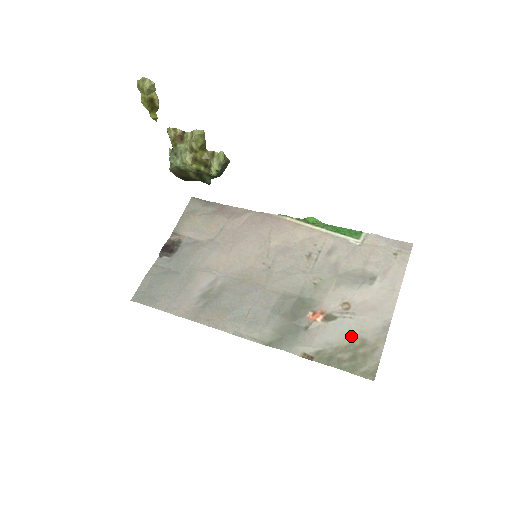
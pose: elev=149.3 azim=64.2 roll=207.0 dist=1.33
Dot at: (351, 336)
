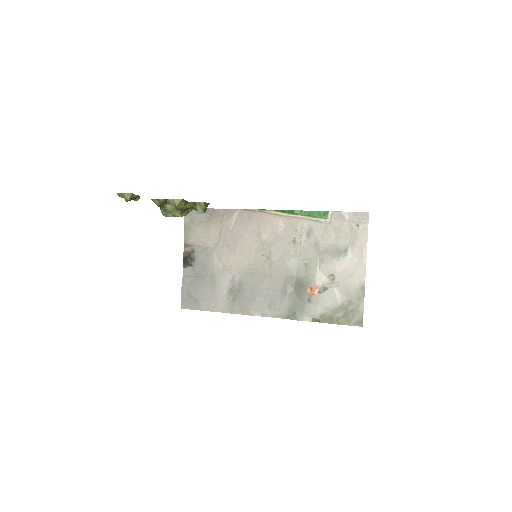
Dot at: (341, 299)
